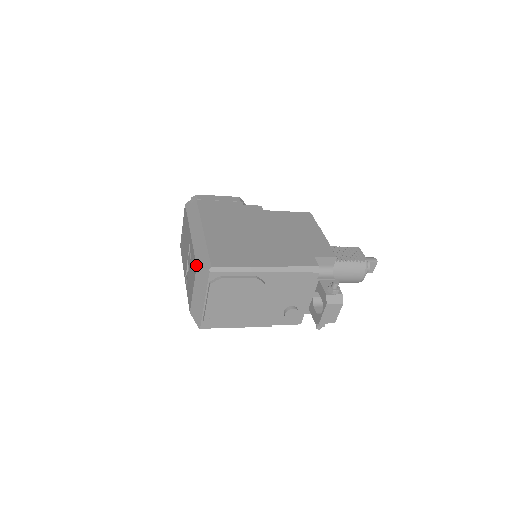
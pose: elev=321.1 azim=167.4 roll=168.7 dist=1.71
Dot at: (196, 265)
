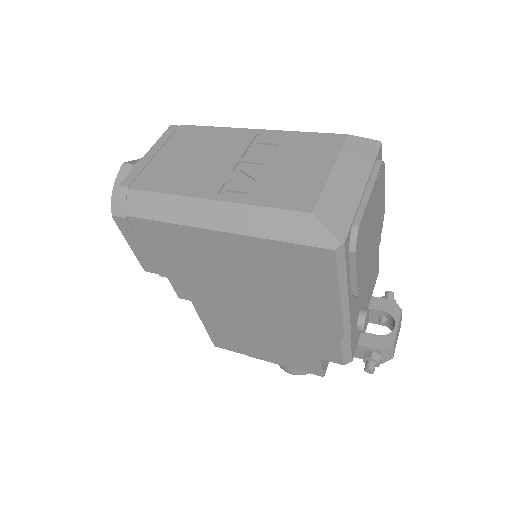
Dot at: occluded
